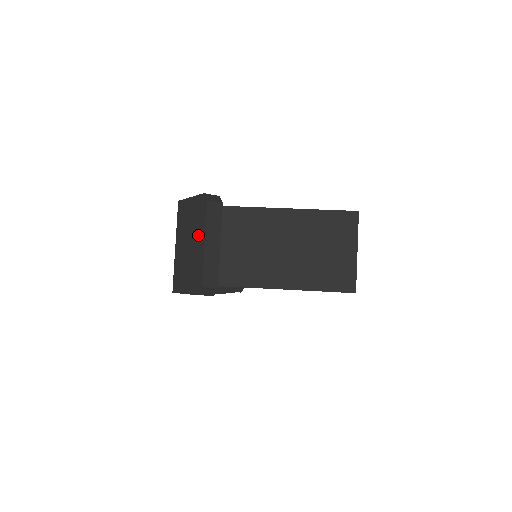
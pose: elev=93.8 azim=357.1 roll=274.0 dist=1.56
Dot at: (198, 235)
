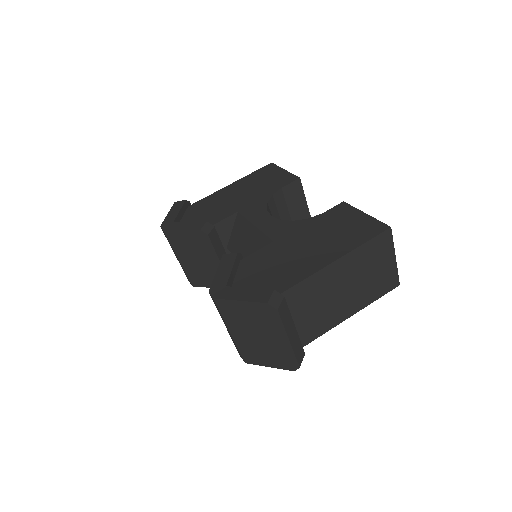
Dot at: (273, 333)
